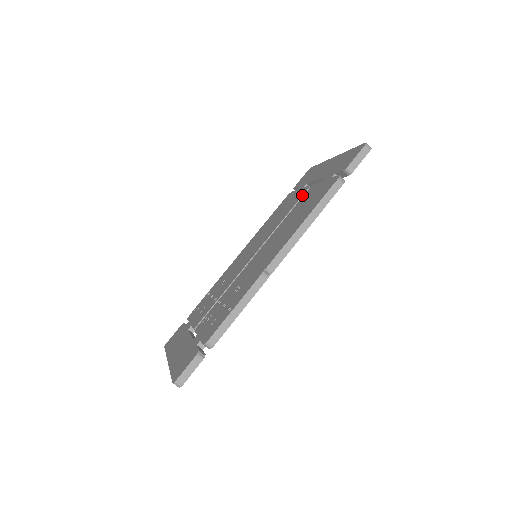
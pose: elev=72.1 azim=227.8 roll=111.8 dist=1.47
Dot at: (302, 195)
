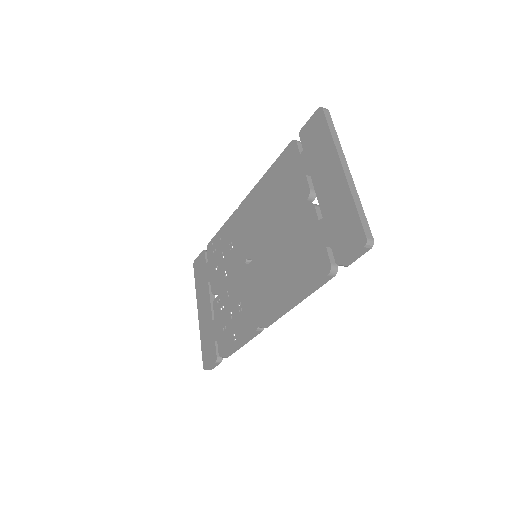
Dot at: (301, 205)
